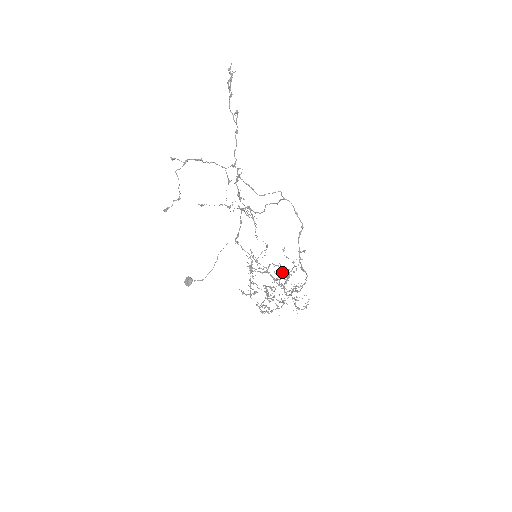
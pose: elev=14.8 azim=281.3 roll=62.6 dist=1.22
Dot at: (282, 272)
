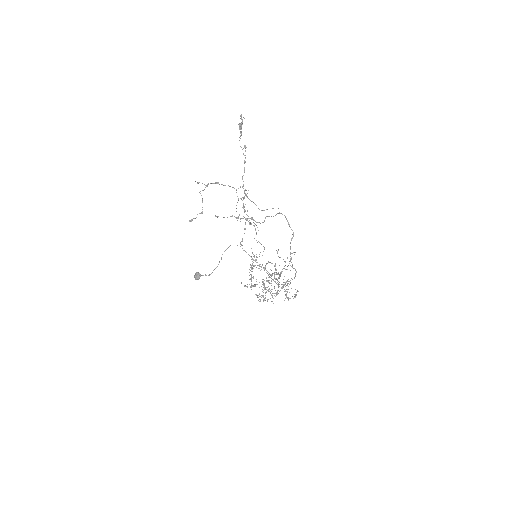
Dot at: occluded
